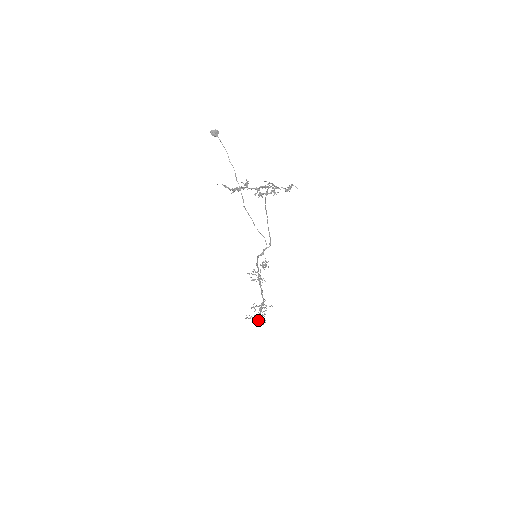
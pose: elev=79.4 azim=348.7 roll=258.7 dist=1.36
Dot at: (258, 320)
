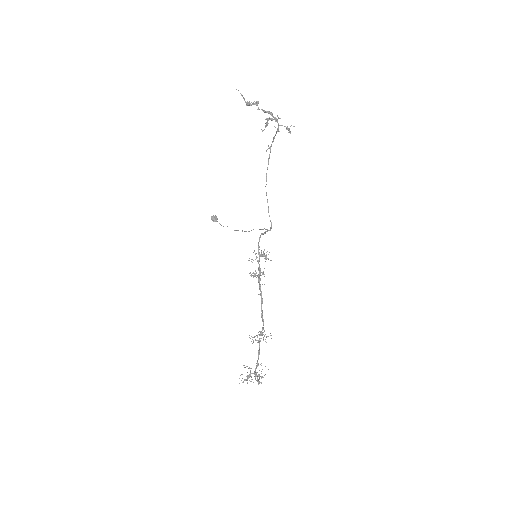
Dot at: (256, 368)
